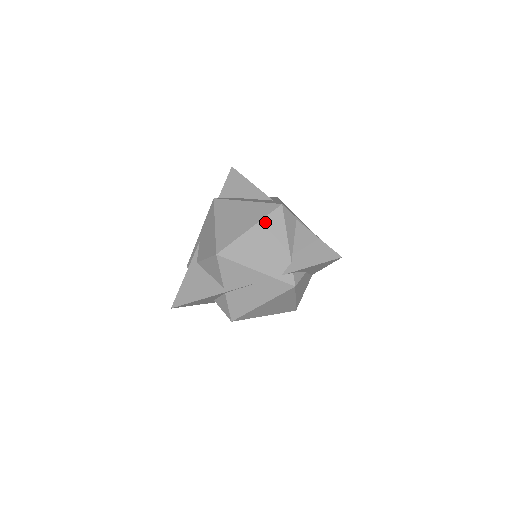
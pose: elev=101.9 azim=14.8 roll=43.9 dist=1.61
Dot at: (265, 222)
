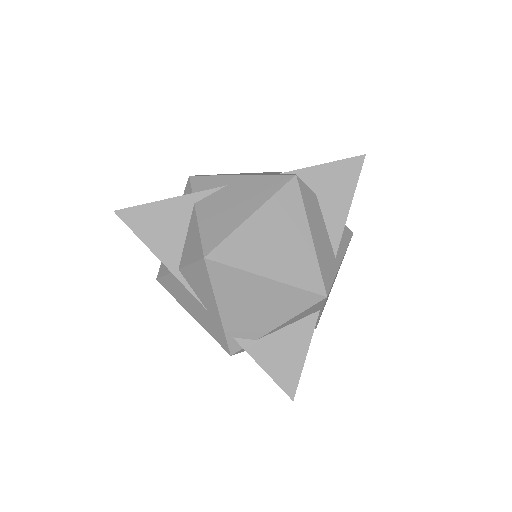
Dot at: (289, 290)
